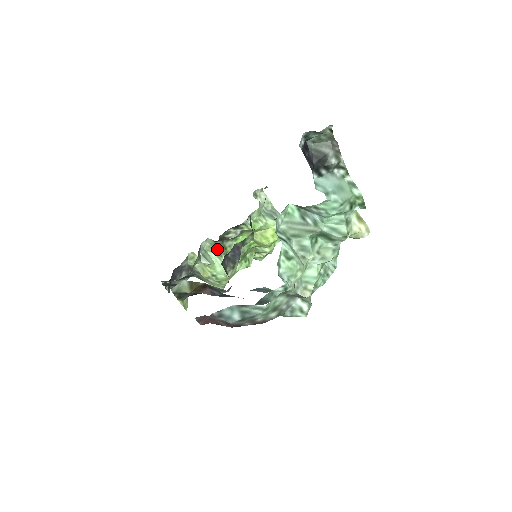
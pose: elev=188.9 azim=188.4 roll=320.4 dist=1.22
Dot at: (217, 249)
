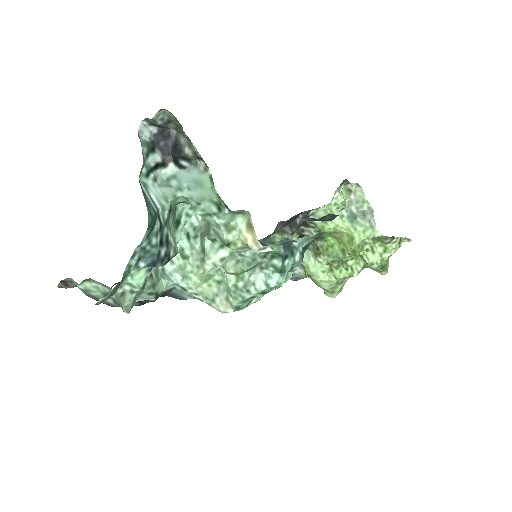
Dot at: (313, 247)
